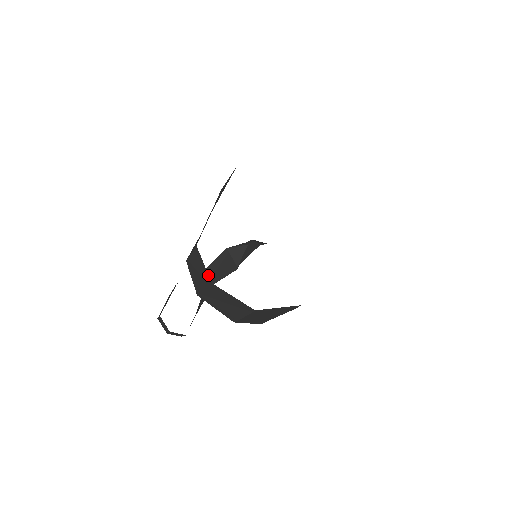
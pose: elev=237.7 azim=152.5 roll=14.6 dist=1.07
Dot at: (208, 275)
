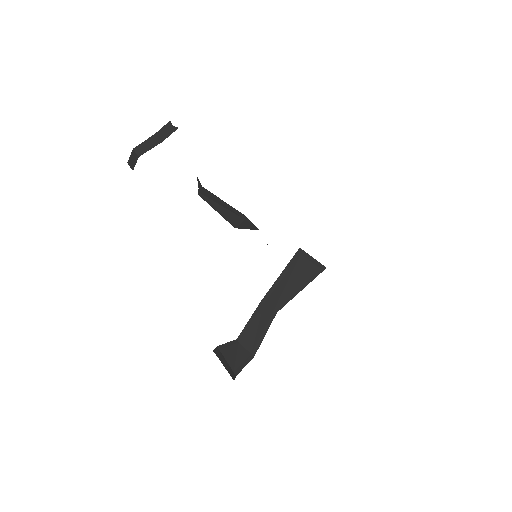
Dot at: occluded
